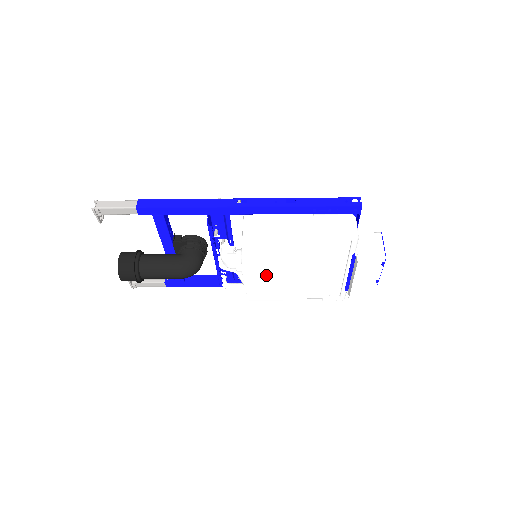
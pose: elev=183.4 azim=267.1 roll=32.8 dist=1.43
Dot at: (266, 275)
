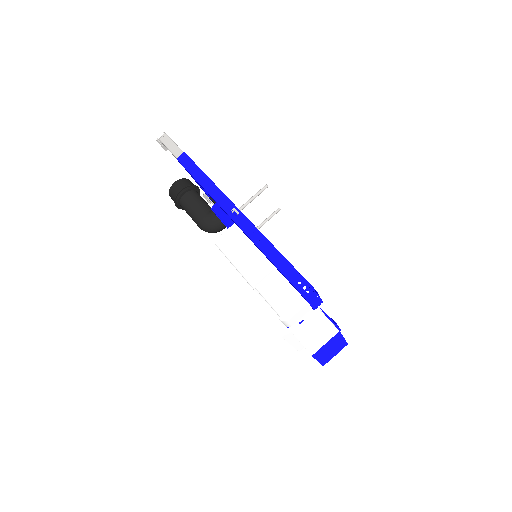
Dot at: occluded
